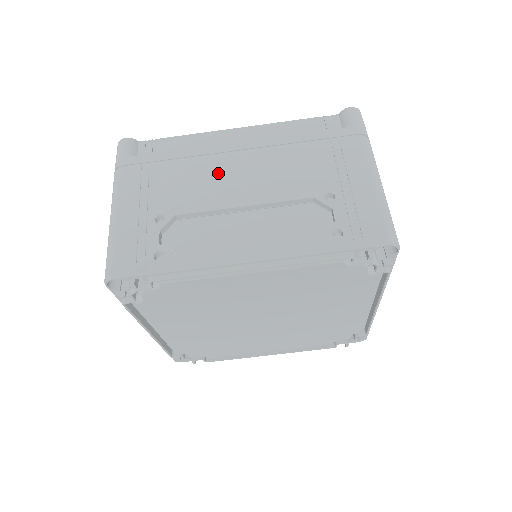
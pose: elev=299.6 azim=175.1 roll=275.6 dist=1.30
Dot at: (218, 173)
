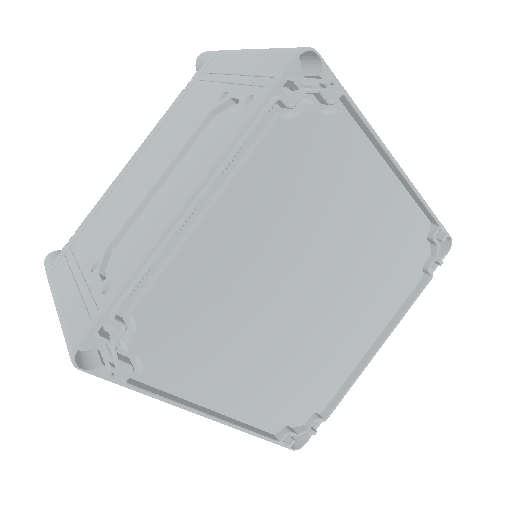
Dot at: occluded
